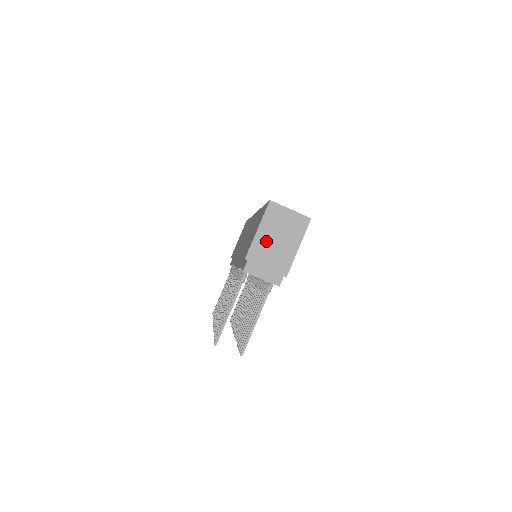
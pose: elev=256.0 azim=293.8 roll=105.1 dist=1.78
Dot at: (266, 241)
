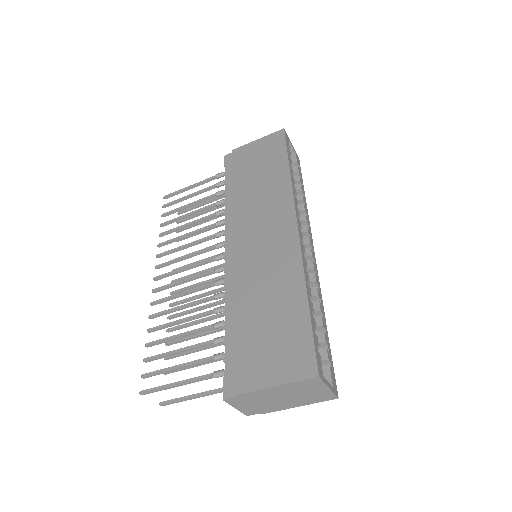
Dot at: (273, 394)
